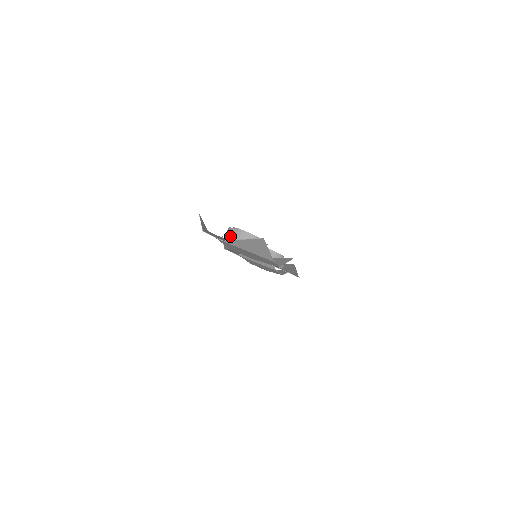
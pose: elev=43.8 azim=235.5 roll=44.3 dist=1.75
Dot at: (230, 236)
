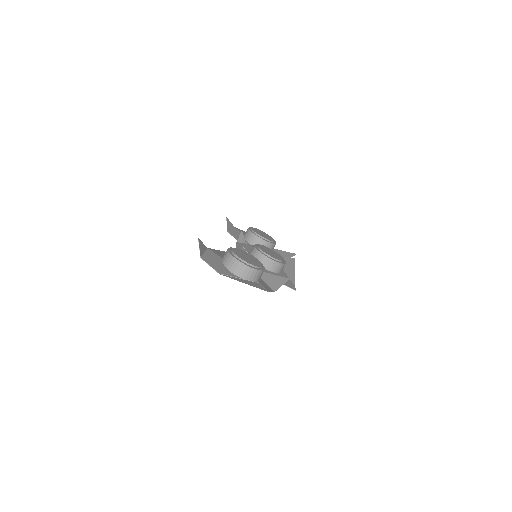
Dot at: (228, 263)
